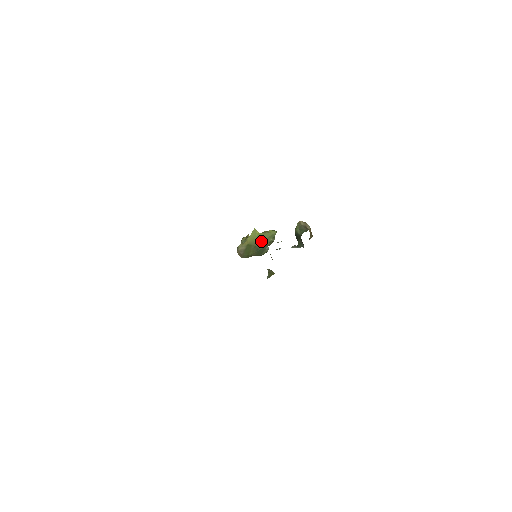
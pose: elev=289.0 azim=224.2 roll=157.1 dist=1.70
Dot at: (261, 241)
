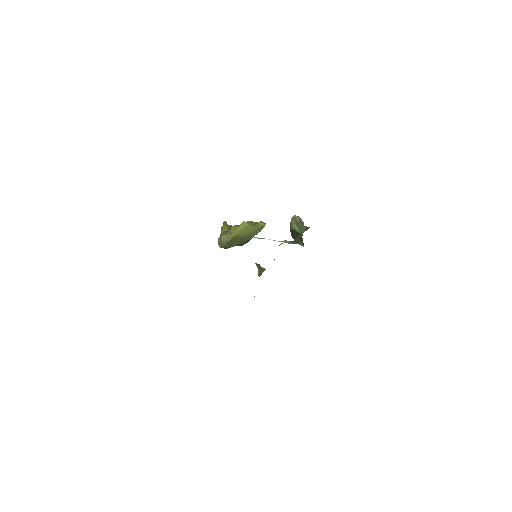
Dot at: (249, 233)
